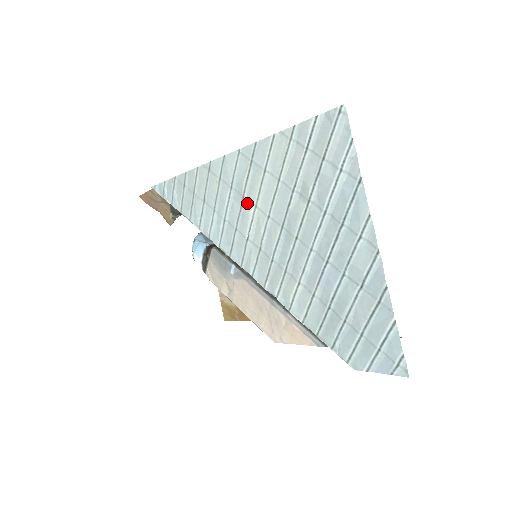
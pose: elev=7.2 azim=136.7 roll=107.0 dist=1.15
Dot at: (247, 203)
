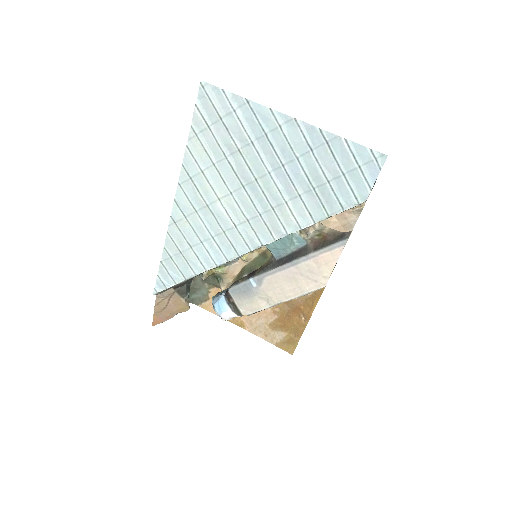
Dot at: (213, 206)
